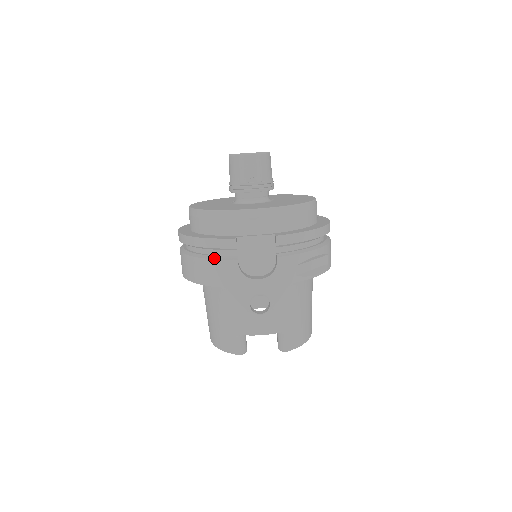
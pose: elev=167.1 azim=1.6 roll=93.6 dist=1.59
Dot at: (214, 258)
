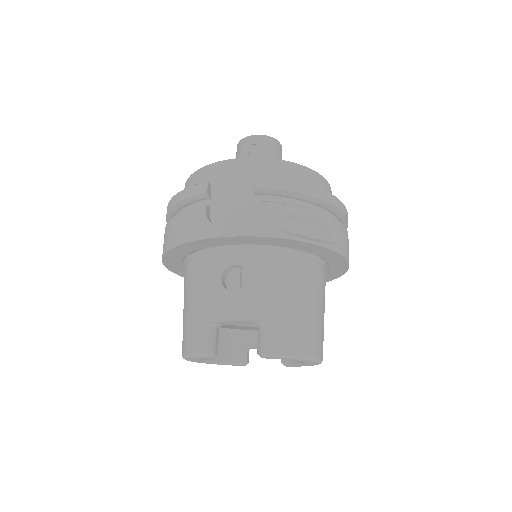
Dot at: (184, 211)
